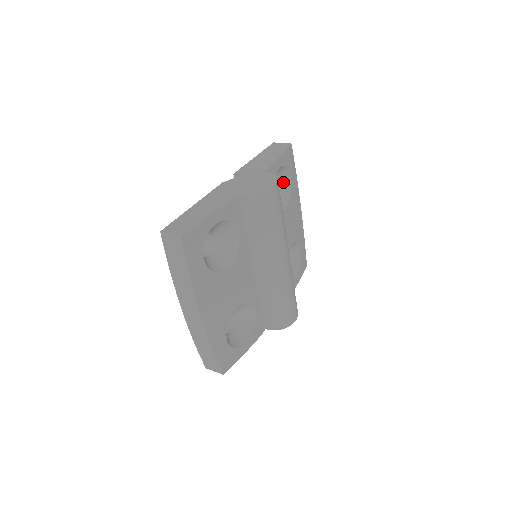
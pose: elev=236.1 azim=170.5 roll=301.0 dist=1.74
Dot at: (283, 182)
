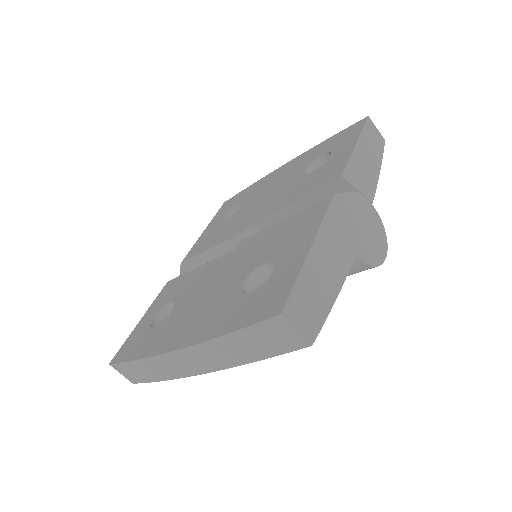
Dot at: occluded
